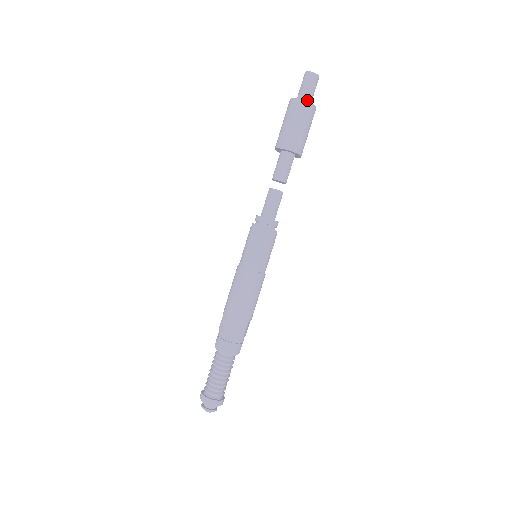
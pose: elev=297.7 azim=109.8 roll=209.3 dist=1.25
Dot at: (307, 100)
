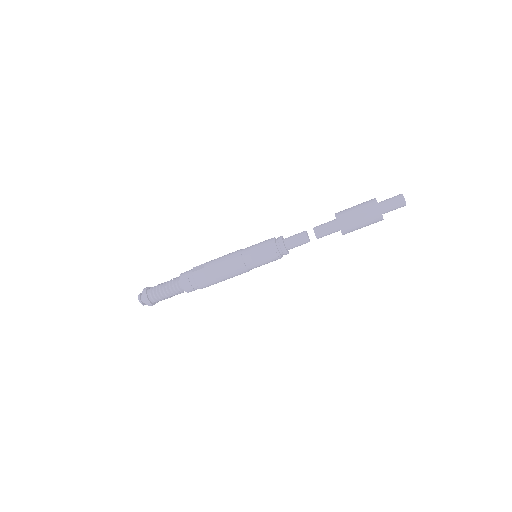
Dot at: (384, 213)
